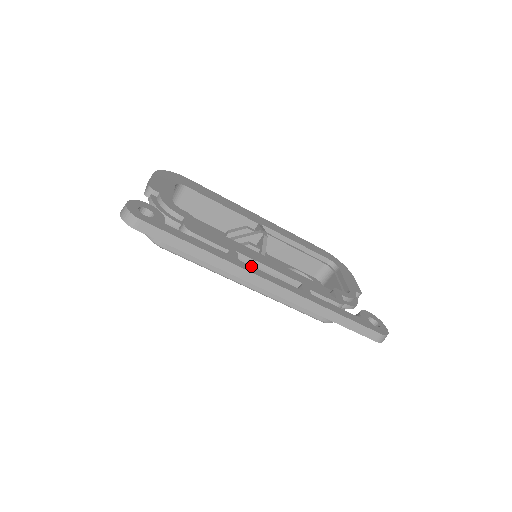
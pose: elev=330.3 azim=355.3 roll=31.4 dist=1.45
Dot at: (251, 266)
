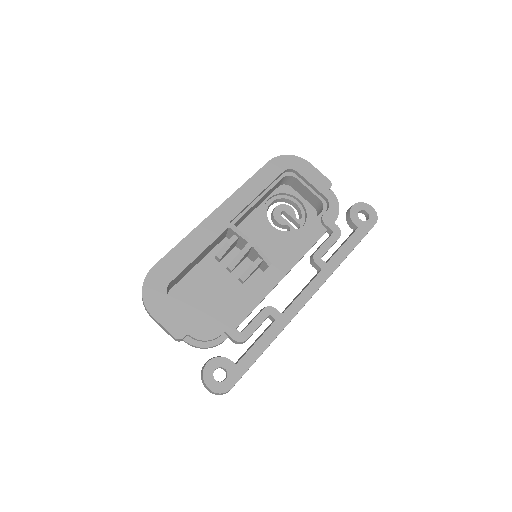
Dot at: (290, 306)
